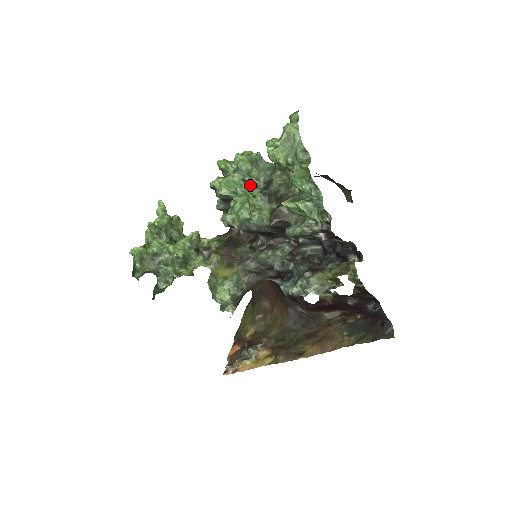
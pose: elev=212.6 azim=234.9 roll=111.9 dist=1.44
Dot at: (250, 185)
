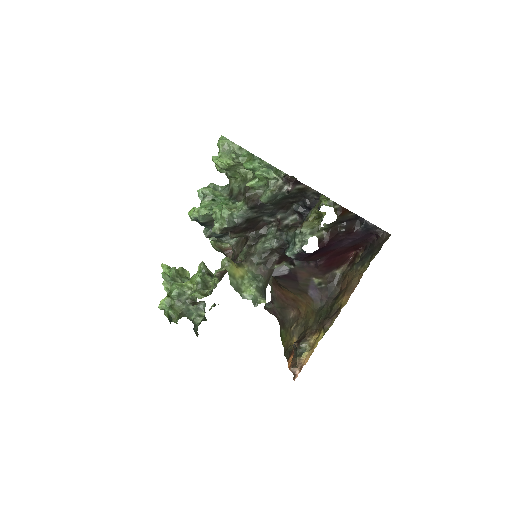
Dot at: (219, 201)
